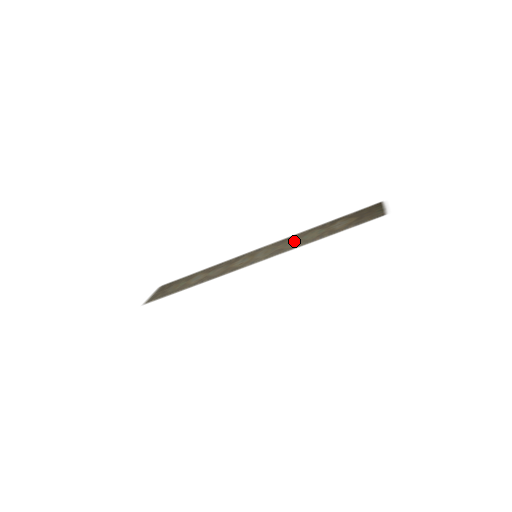
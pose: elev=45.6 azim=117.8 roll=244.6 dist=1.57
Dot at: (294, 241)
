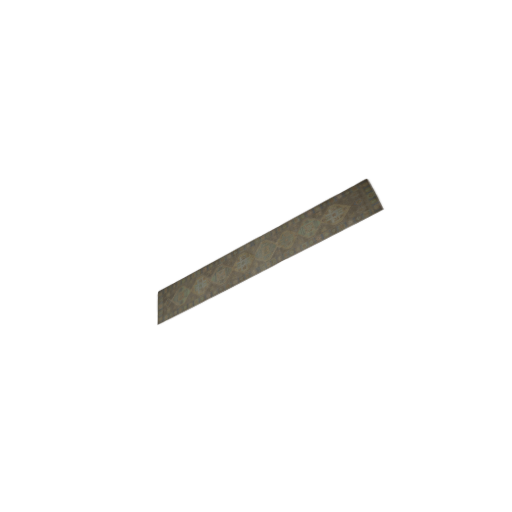
Dot at: (291, 237)
